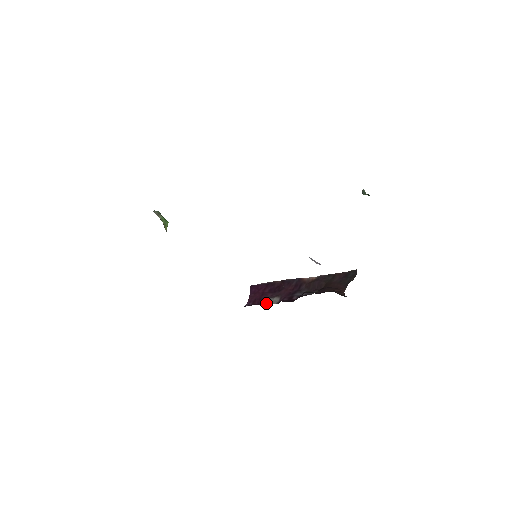
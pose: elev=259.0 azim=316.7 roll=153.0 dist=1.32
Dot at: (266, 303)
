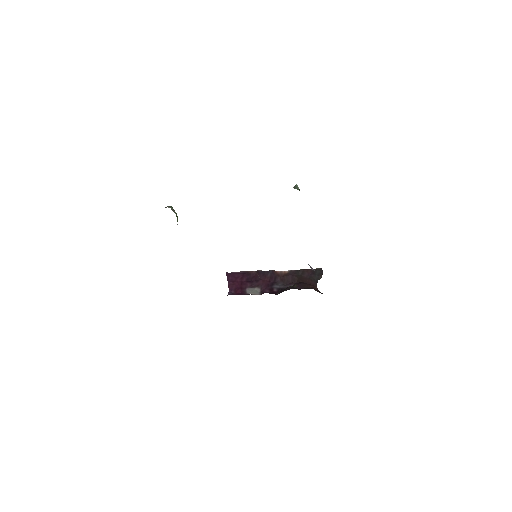
Dot at: (250, 293)
